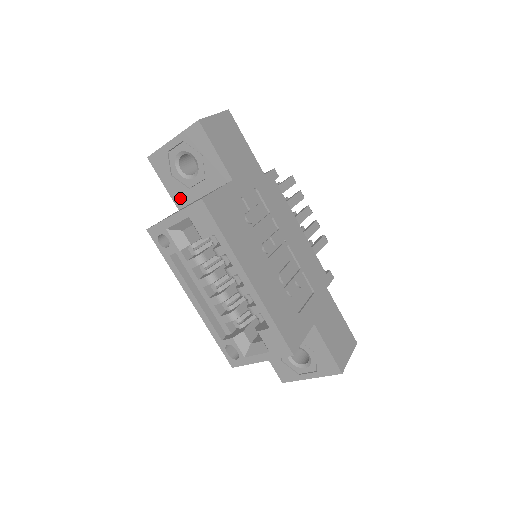
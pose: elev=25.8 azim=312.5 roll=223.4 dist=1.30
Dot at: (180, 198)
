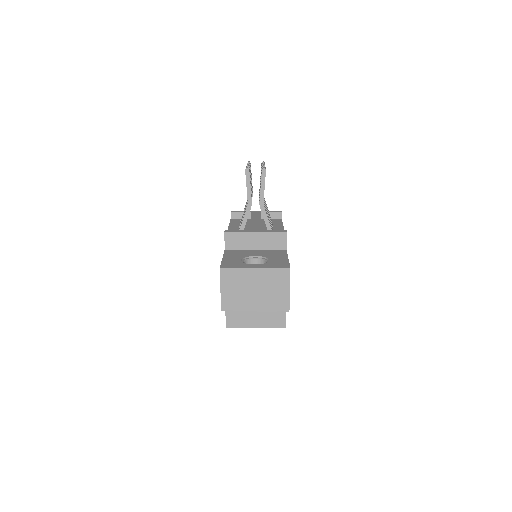
Dot at: occluded
